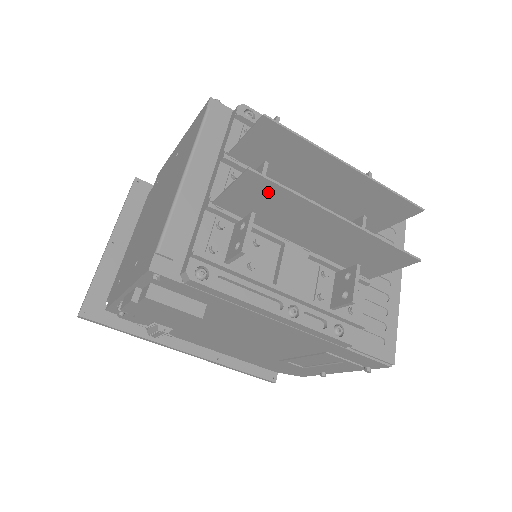
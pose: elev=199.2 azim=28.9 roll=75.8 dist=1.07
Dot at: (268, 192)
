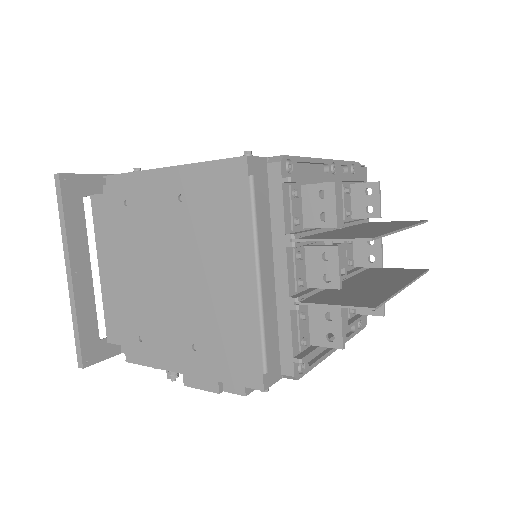
Dot at: (368, 301)
